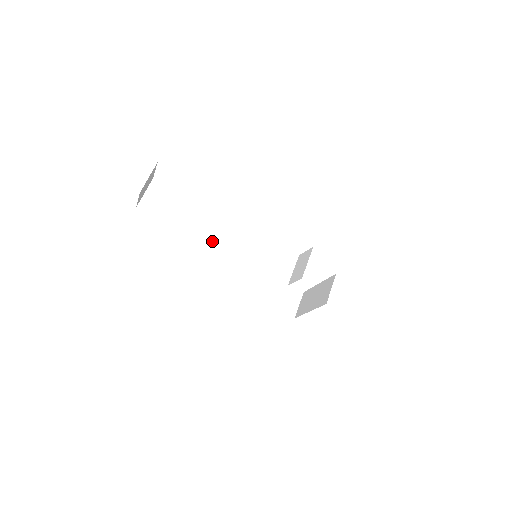
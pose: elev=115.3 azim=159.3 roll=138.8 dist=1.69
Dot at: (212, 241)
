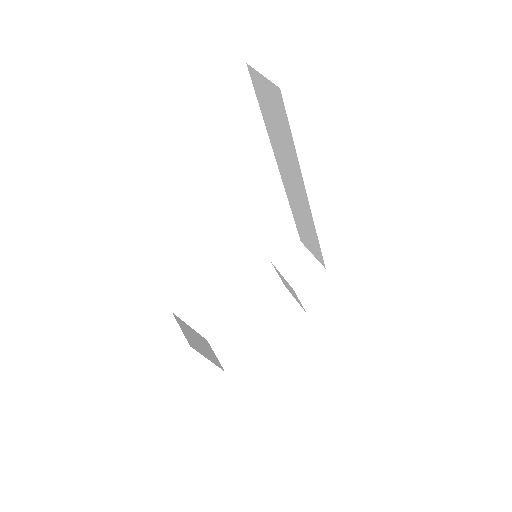
Dot at: occluded
